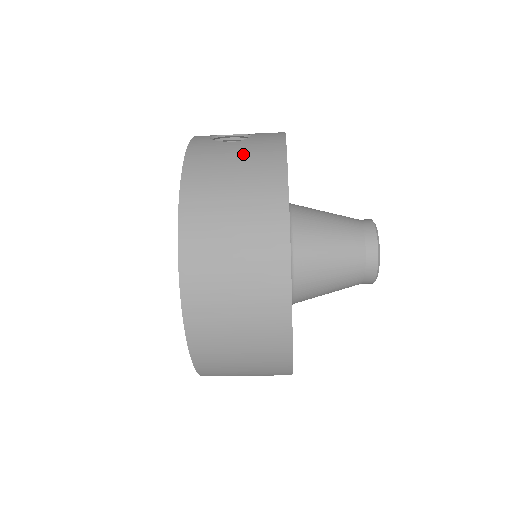
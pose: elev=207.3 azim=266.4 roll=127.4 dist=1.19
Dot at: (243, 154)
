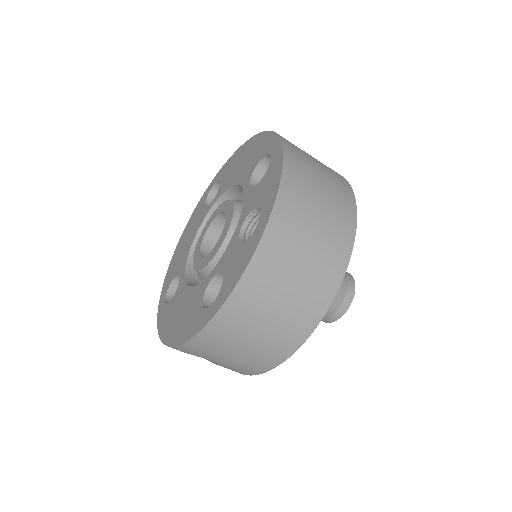
Dot at: occluded
